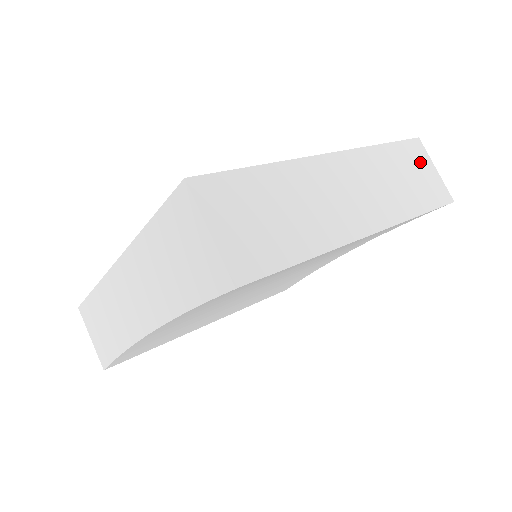
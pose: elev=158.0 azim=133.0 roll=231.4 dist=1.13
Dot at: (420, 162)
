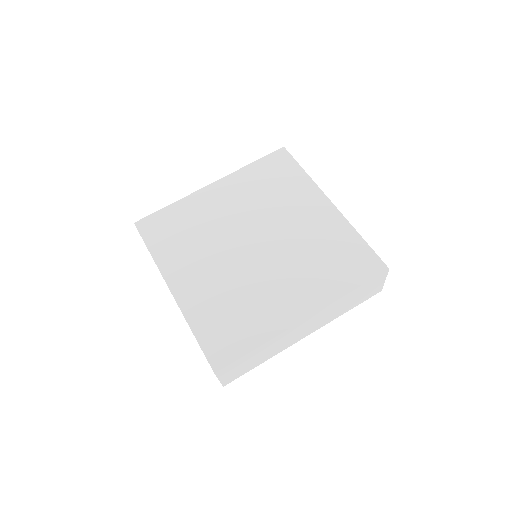
Dot at: (374, 284)
